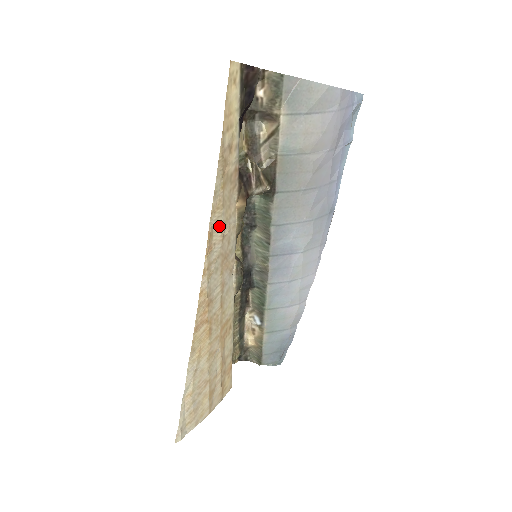
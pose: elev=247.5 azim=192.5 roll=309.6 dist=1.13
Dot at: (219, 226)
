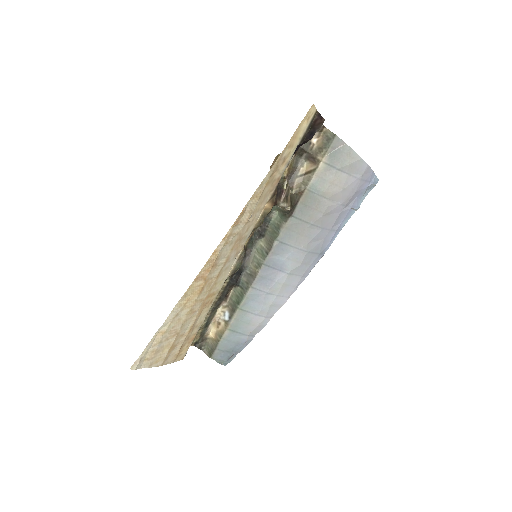
Dot at: (250, 211)
